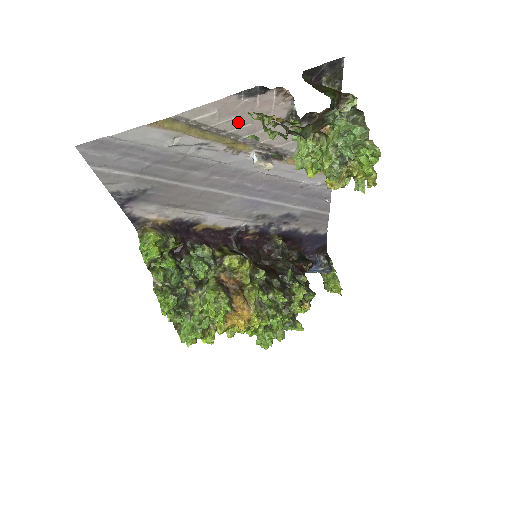
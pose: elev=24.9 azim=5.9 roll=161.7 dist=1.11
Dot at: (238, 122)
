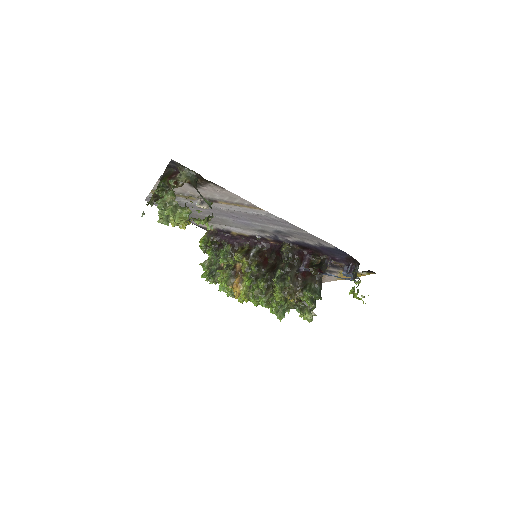
Dot at: (175, 189)
